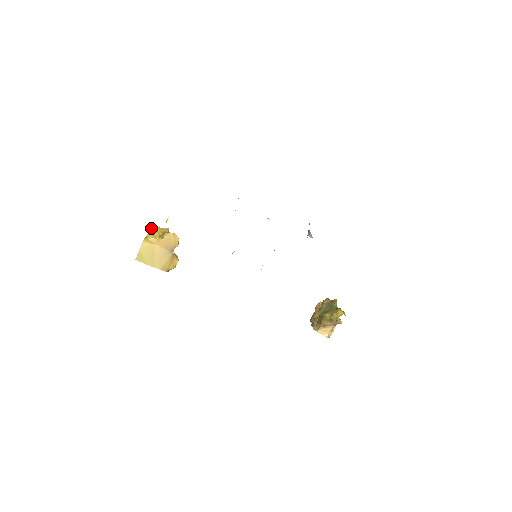
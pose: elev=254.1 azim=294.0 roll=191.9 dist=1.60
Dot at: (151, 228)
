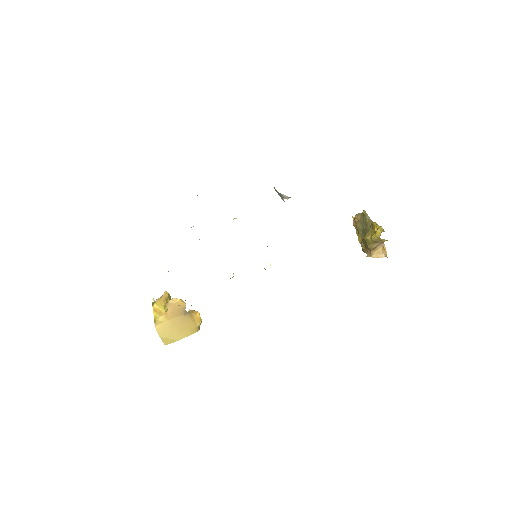
Dot at: (152, 306)
